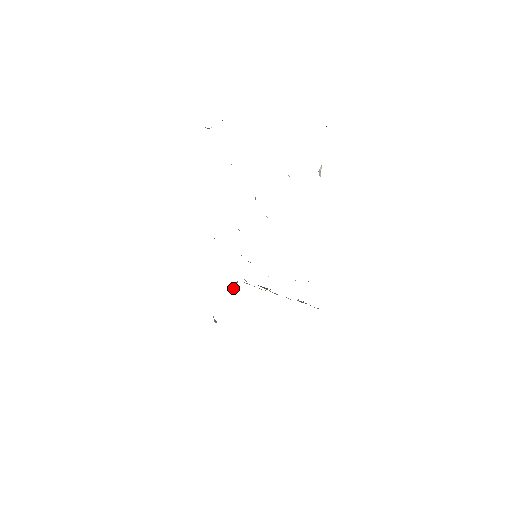
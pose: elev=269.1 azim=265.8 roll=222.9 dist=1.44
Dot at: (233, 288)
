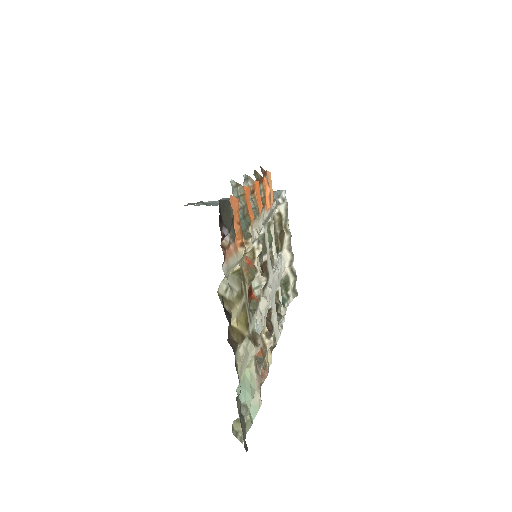
Dot at: occluded
